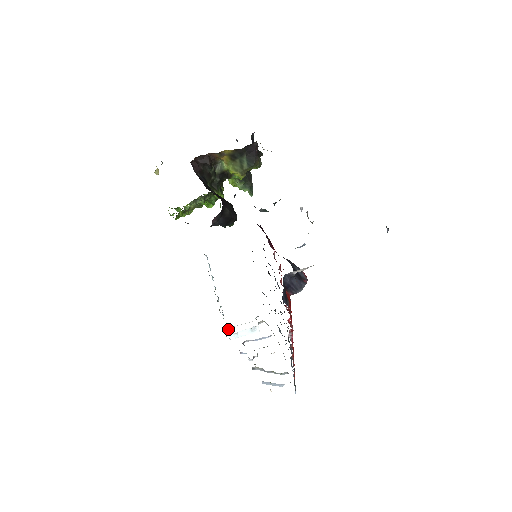
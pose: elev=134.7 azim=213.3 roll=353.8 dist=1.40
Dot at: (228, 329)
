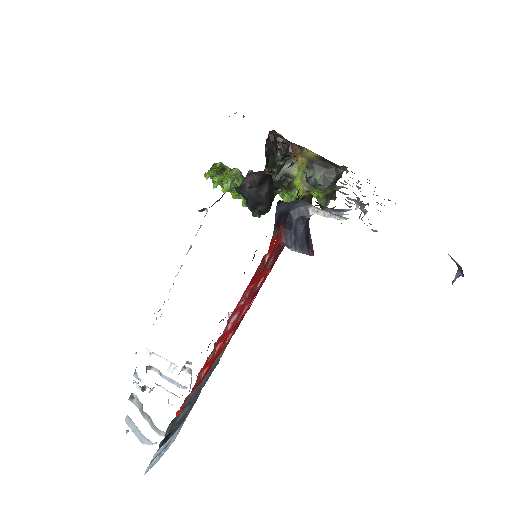
Dot at: occluded
